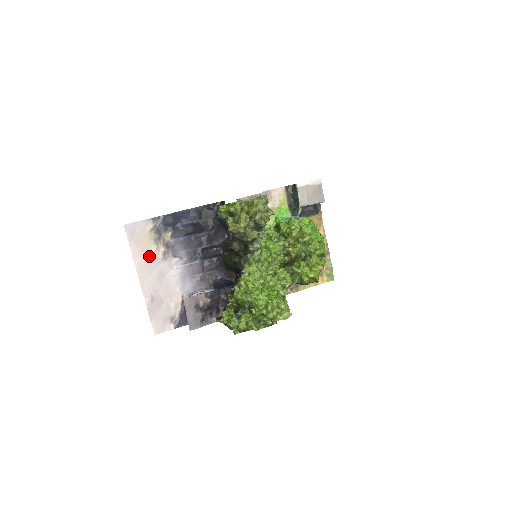
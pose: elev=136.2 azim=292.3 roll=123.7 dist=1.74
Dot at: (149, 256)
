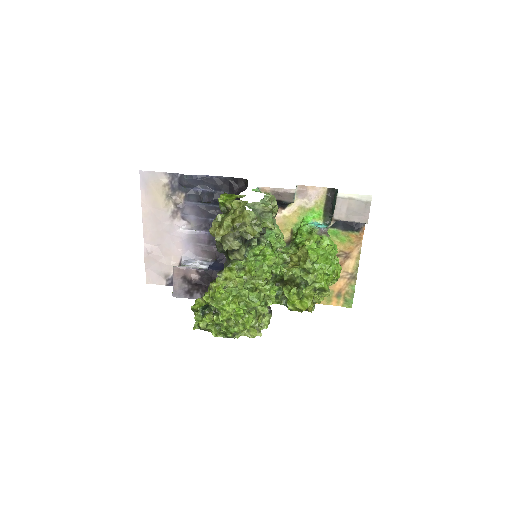
Dot at: (158, 209)
